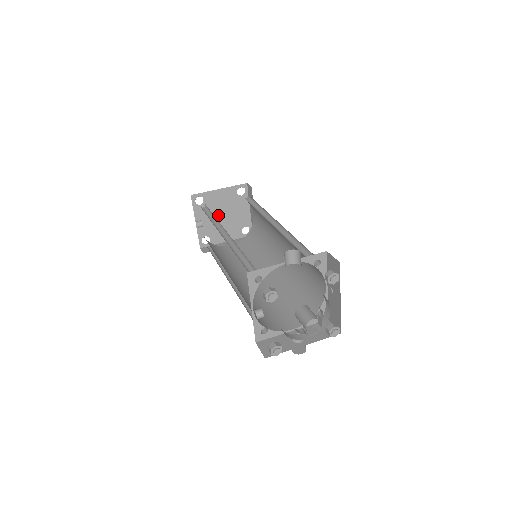
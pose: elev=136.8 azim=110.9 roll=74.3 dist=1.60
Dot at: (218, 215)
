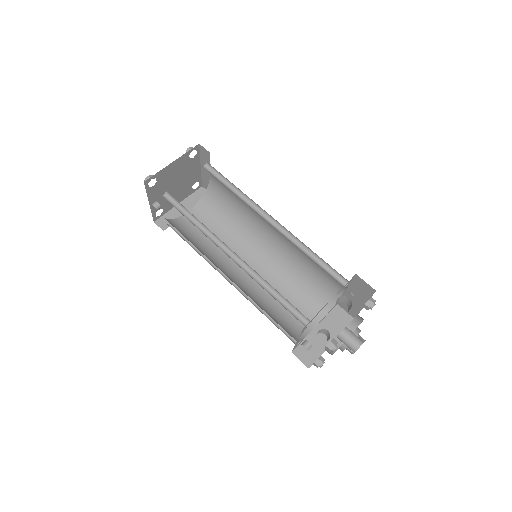
Dot at: (170, 186)
